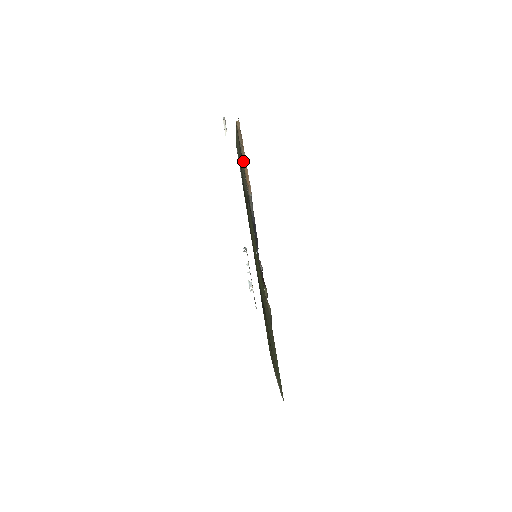
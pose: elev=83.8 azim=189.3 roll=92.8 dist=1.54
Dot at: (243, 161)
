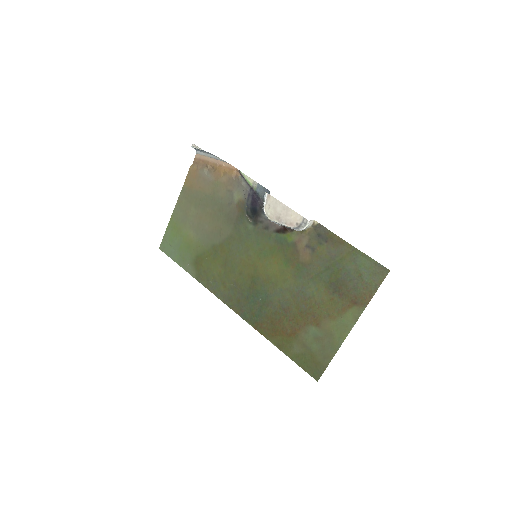
Dot at: (218, 169)
